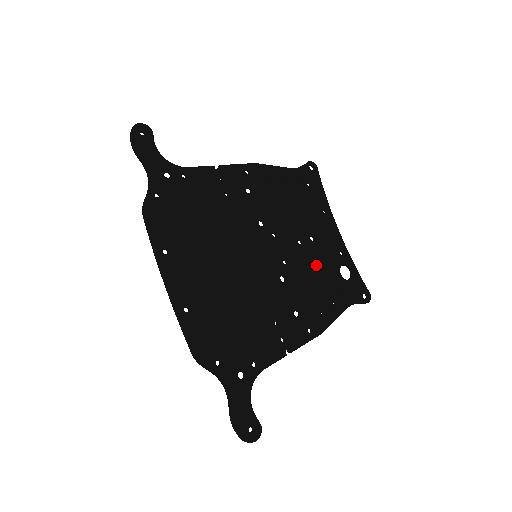
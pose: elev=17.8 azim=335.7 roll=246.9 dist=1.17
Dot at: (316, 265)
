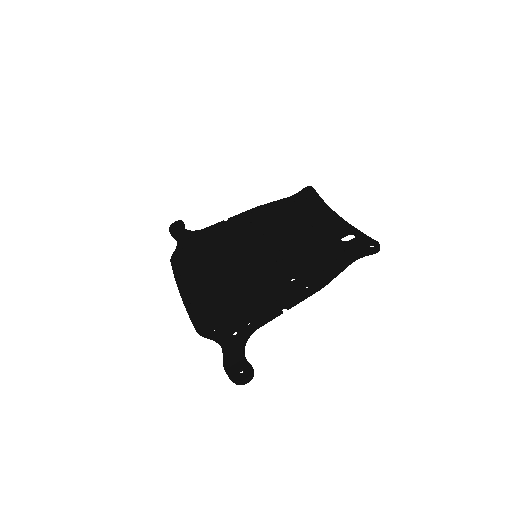
Dot at: (313, 242)
